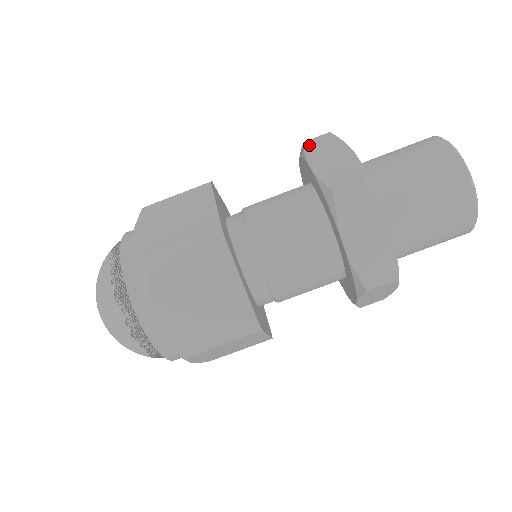
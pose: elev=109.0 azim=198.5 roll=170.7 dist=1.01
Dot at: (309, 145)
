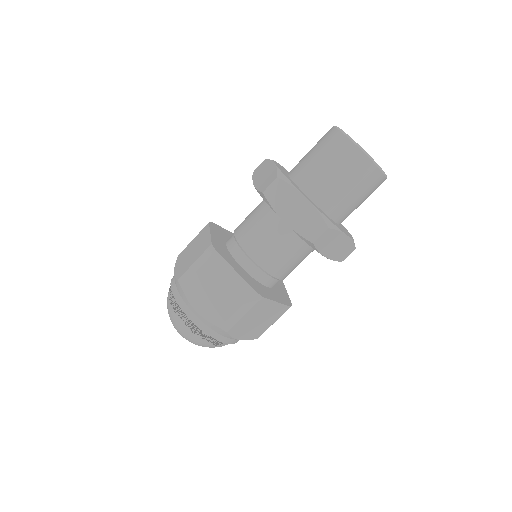
Dot at: (255, 173)
